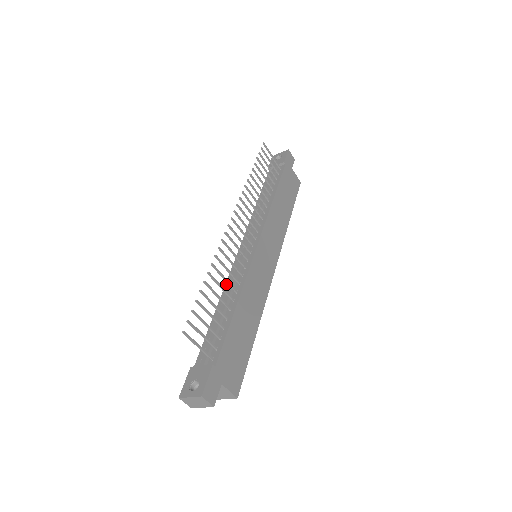
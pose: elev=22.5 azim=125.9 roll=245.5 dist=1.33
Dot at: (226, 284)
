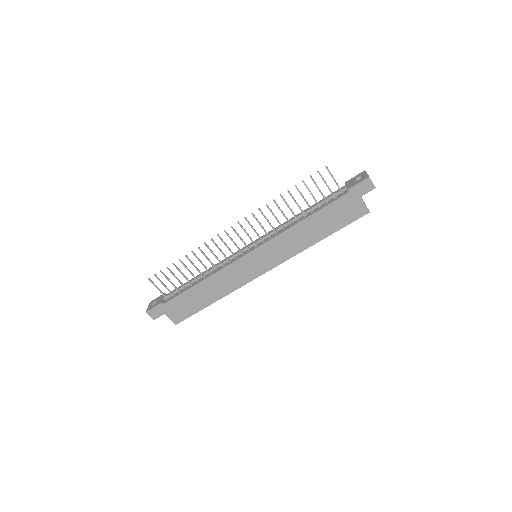
Dot at: occluded
